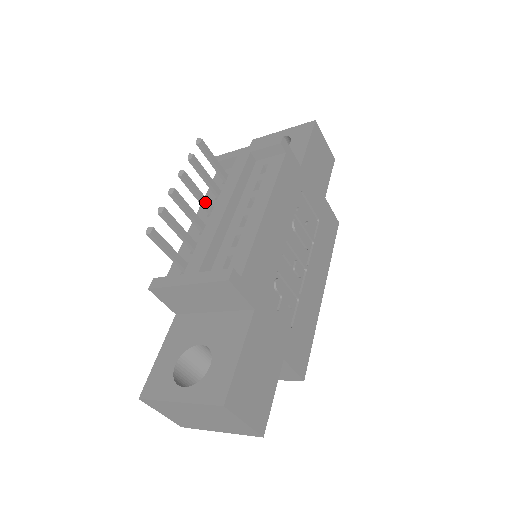
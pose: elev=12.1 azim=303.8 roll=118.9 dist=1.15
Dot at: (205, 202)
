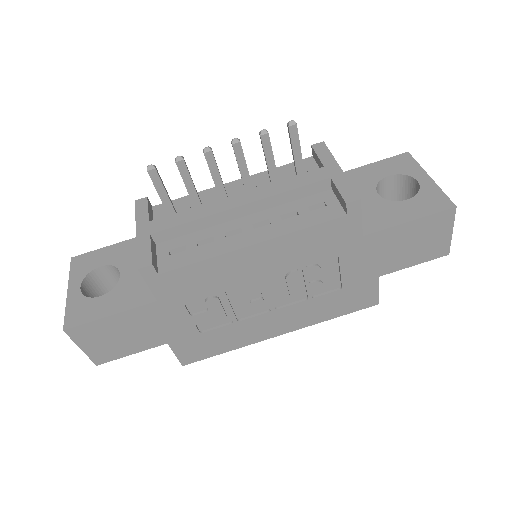
Dot at: (245, 180)
